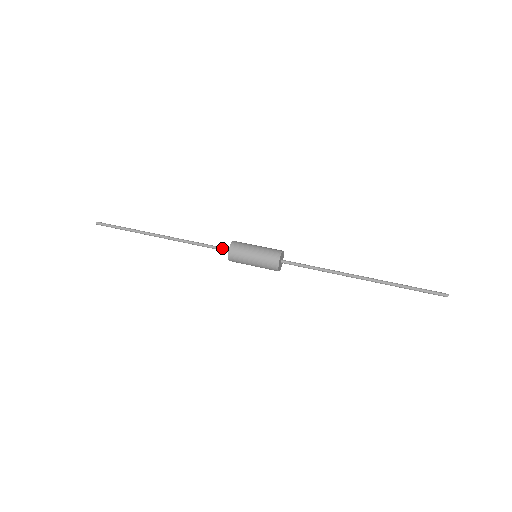
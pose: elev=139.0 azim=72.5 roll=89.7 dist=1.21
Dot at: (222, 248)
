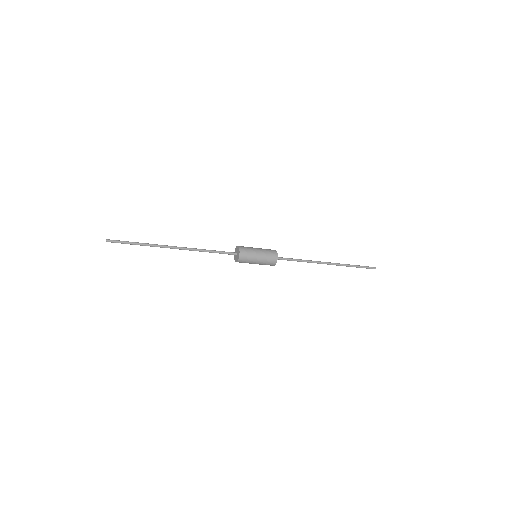
Dot at: (229, 252)
